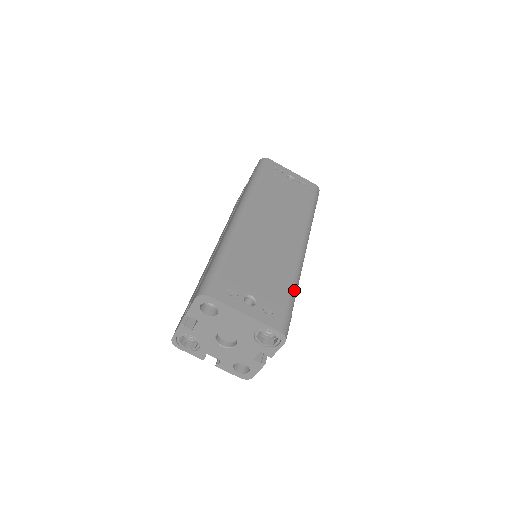
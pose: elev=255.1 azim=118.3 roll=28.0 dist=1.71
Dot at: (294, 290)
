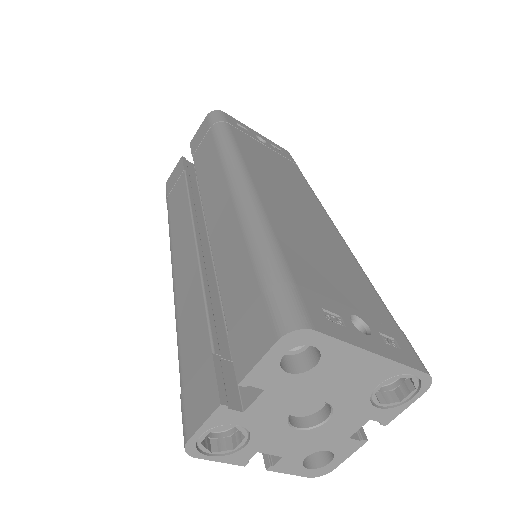
Dot at: (379, 296)
